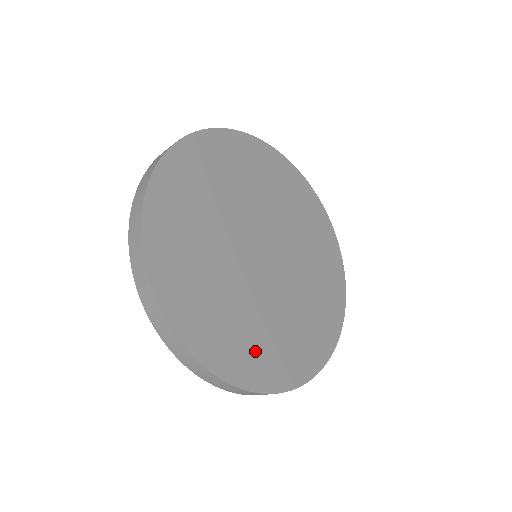
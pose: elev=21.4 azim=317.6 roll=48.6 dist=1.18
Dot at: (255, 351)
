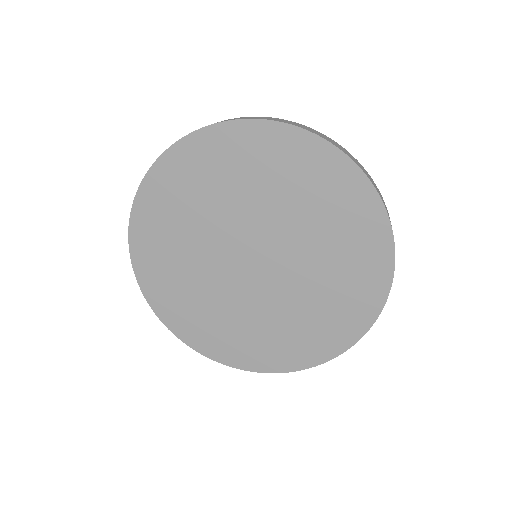
Dot at: (323, 326)
